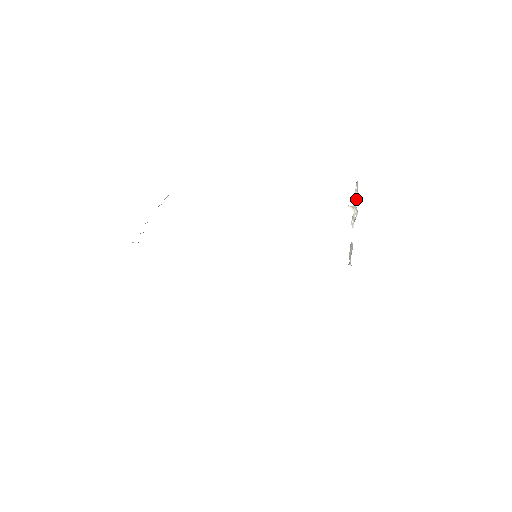
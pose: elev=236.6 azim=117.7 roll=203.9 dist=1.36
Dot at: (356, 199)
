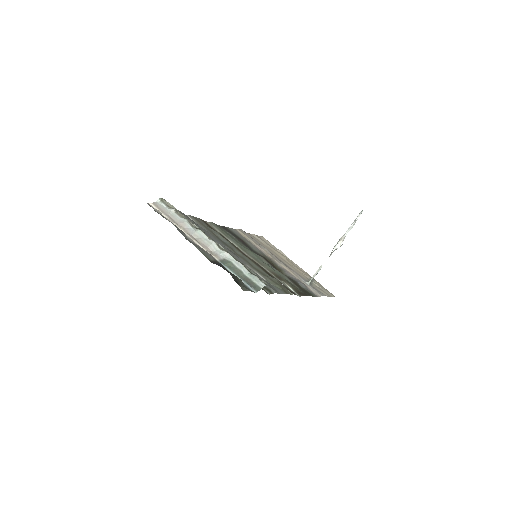
Dot at: occluded
